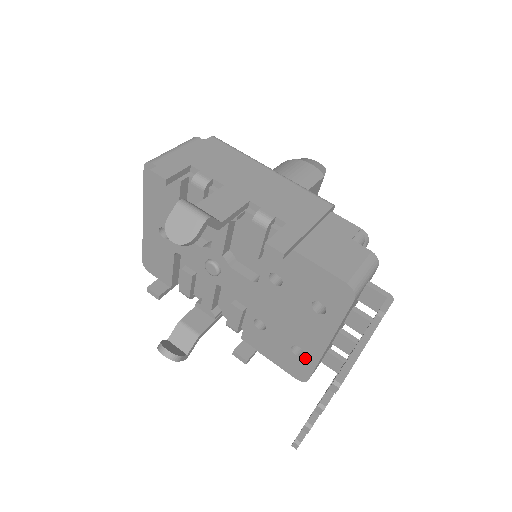
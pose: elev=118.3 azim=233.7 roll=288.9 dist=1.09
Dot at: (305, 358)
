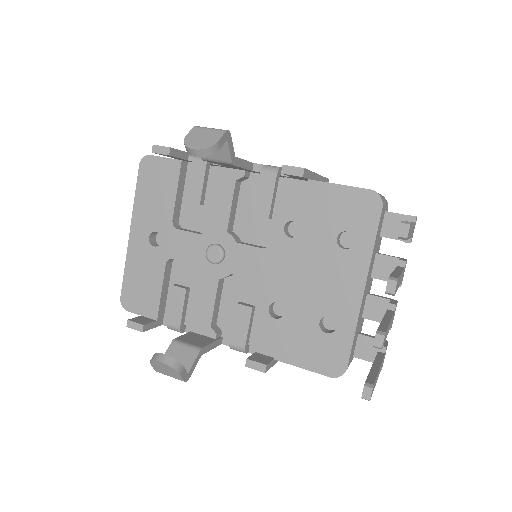
Dot at: (338, 331)
